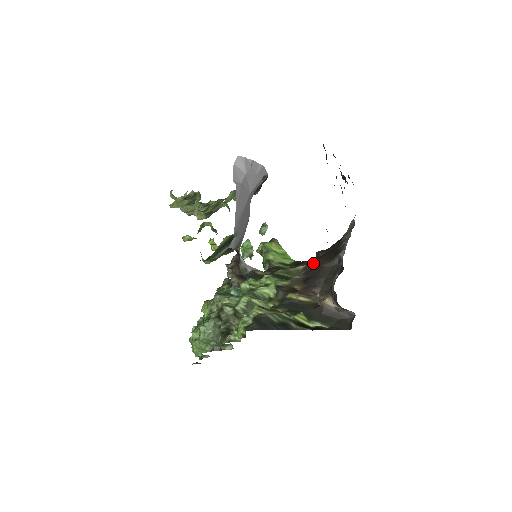
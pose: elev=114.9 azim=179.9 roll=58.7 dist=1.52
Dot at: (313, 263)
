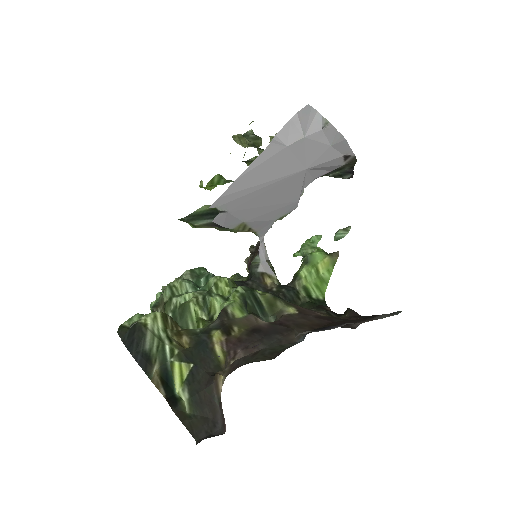
Dot at: (302, 317)
